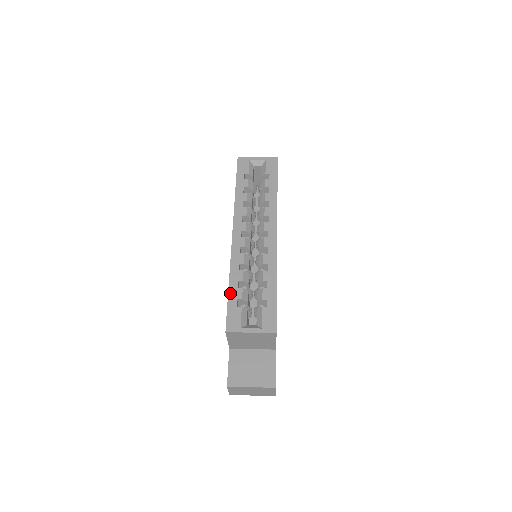
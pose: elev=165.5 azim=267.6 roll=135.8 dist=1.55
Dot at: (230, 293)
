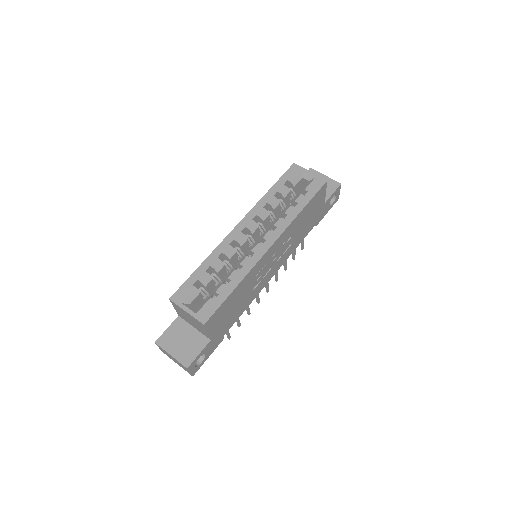
Dot at: (196, 271)
